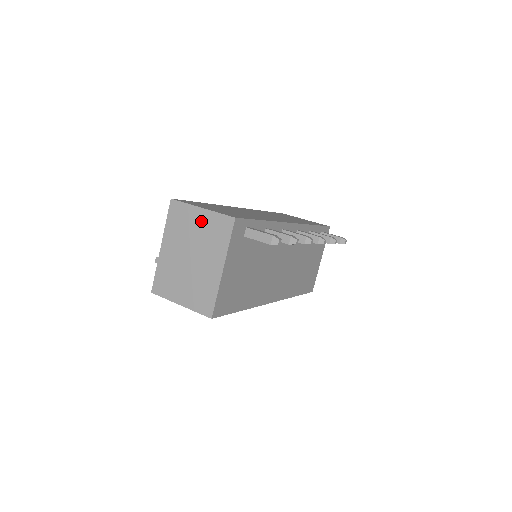
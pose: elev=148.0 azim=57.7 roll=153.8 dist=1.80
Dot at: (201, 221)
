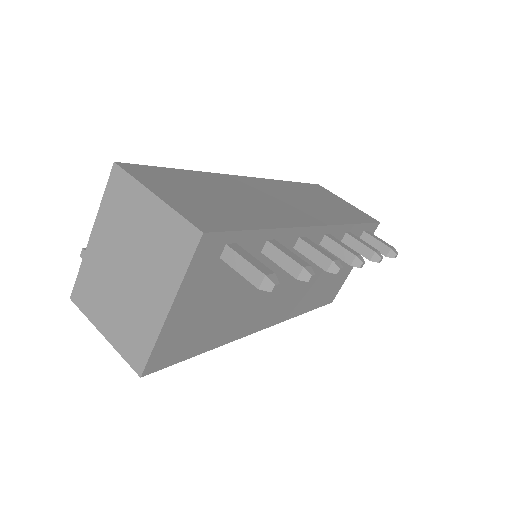
Dot at: (151, 217)
